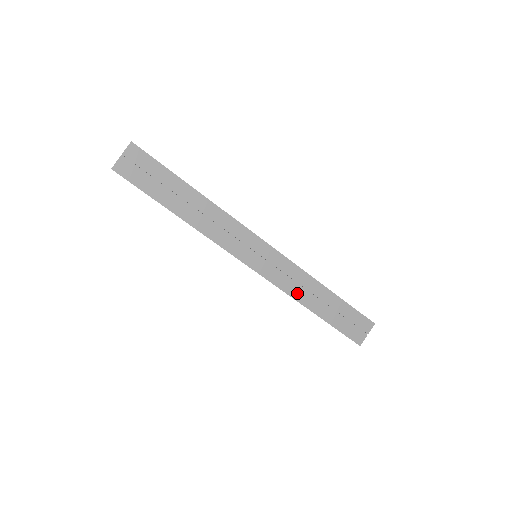
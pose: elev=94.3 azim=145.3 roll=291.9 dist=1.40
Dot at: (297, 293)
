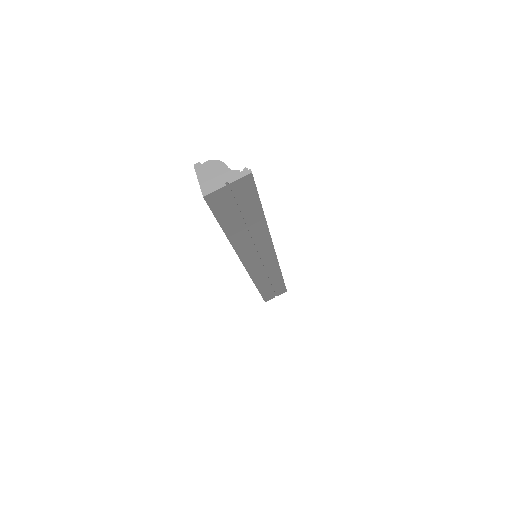
Dot at: (261, 281)
